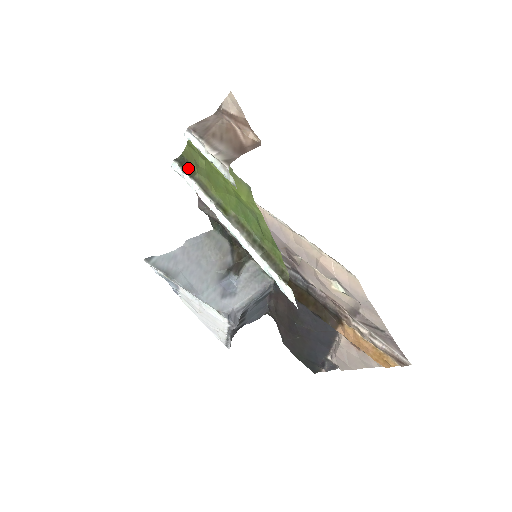
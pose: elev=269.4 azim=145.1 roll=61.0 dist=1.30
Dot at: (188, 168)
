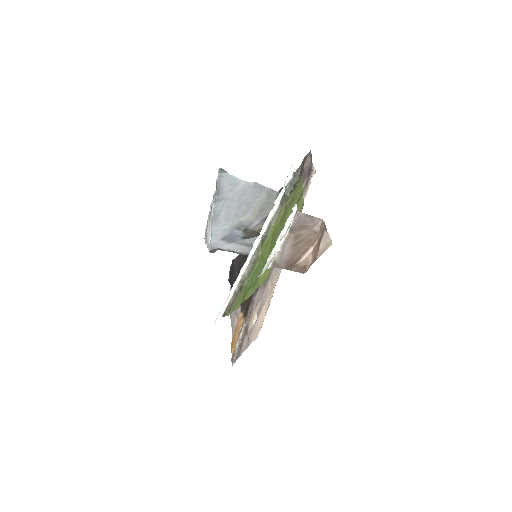
Dot at: (289, 192)
